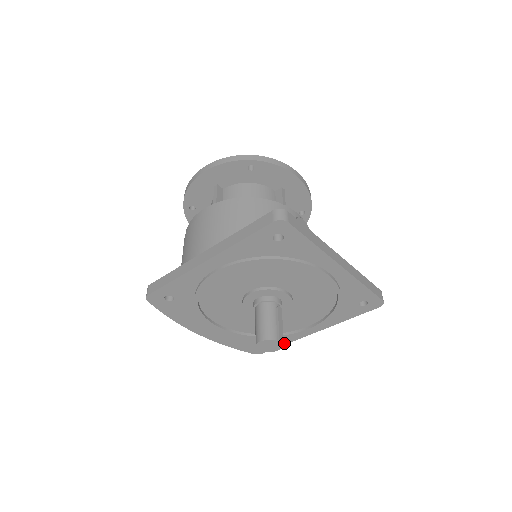
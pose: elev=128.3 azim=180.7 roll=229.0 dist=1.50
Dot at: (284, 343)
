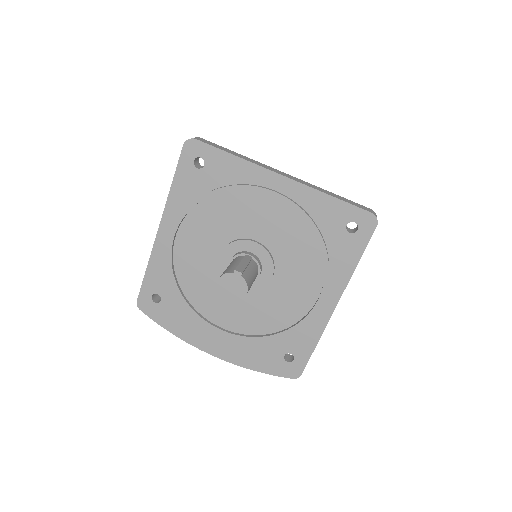
Dot at: (313, 343)
